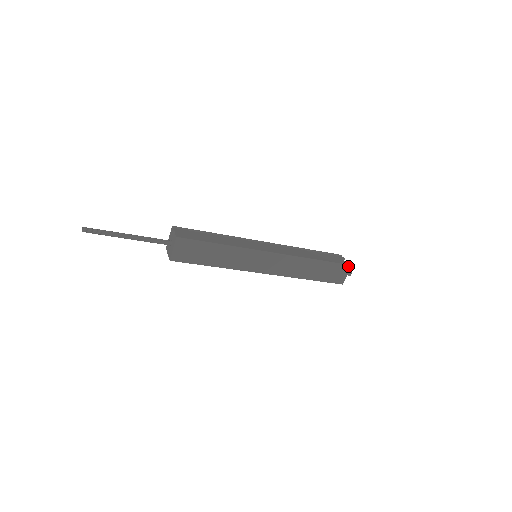
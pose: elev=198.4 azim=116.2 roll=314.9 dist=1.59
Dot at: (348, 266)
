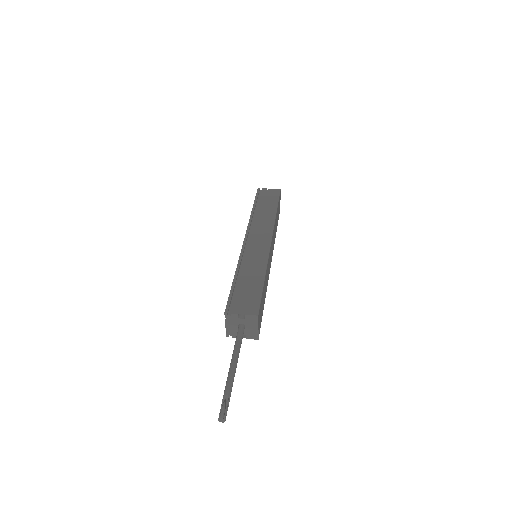
Dot at: (280, 192)
